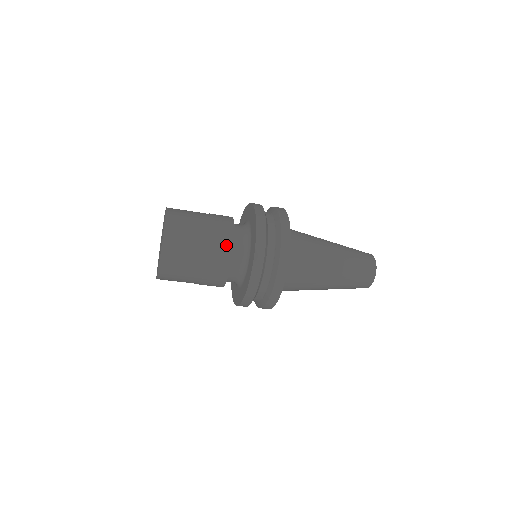
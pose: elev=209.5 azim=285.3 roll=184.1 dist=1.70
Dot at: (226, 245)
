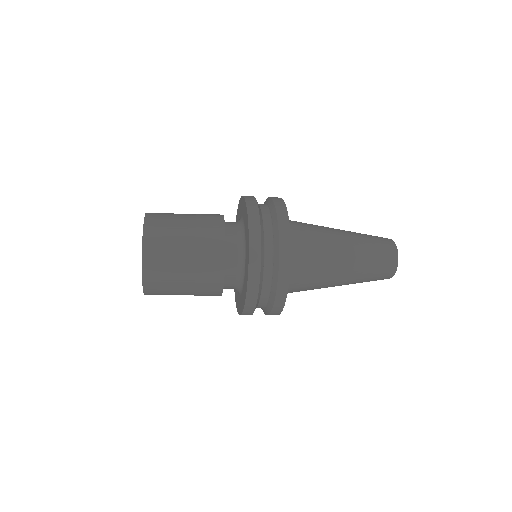
Dot at: (215, 274)
